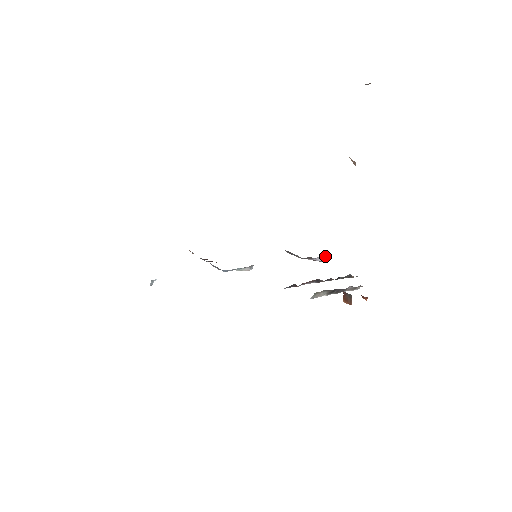
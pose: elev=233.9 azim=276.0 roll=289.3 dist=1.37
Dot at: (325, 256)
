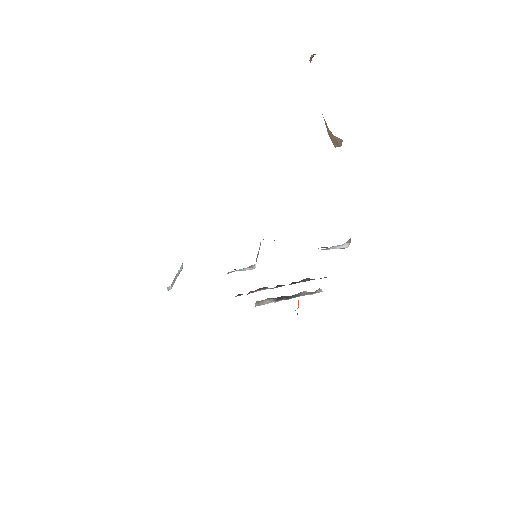
Dot at: (344, 243)
